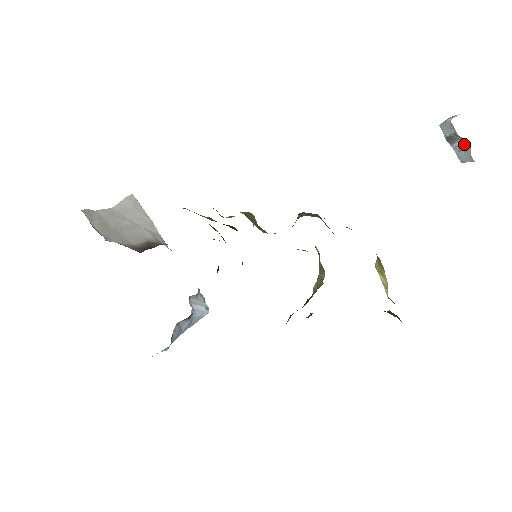
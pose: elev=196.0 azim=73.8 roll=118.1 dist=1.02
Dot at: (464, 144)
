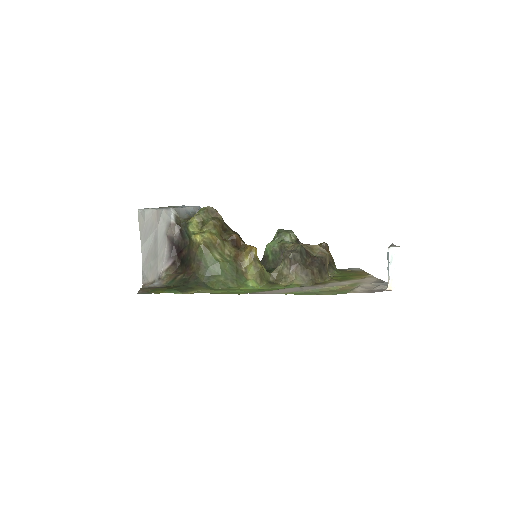
Dot at: occluded
